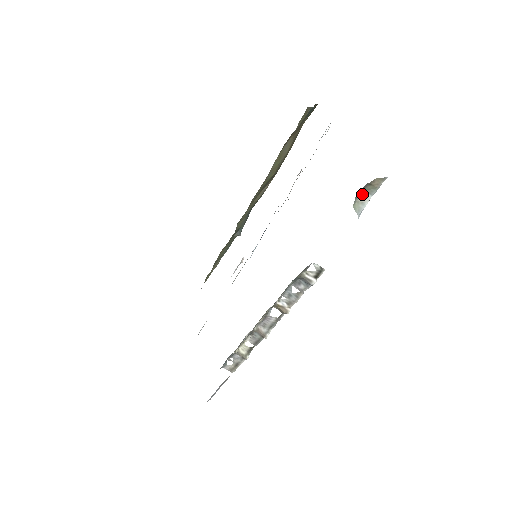
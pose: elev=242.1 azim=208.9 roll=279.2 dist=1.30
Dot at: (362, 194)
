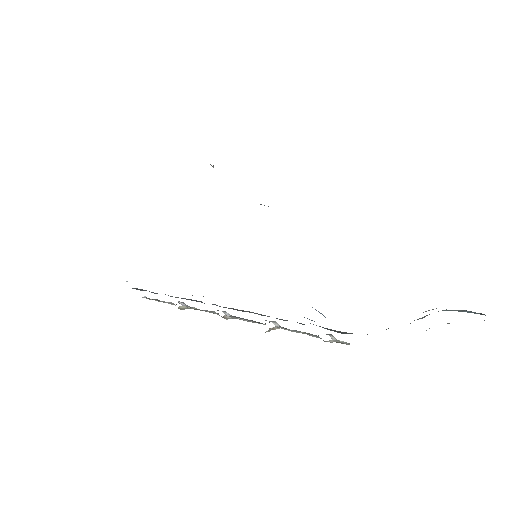
Dot at: occluded
